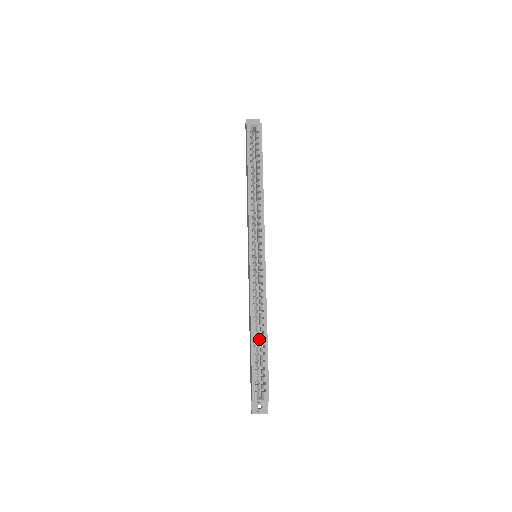
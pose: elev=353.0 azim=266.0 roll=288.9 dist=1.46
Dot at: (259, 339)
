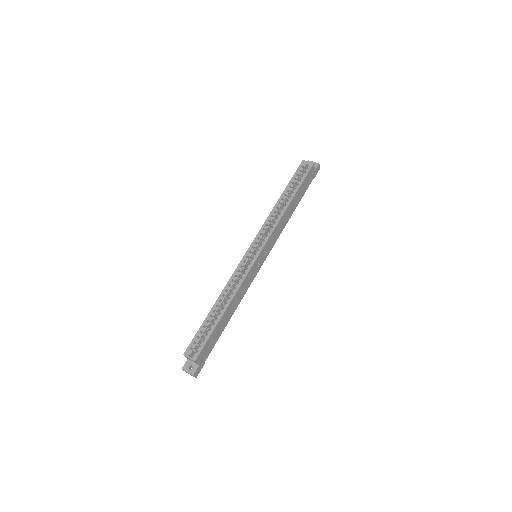
Dot at: occluded
